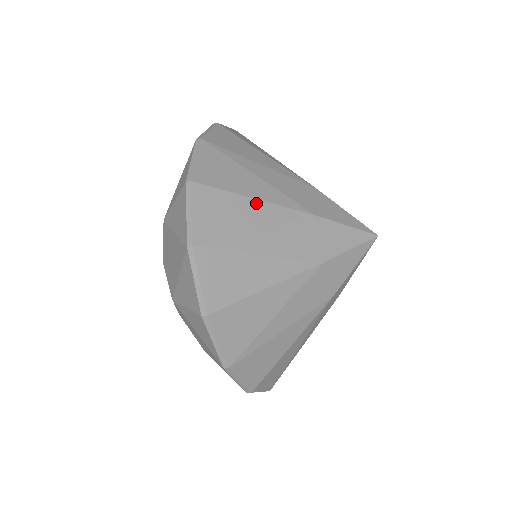
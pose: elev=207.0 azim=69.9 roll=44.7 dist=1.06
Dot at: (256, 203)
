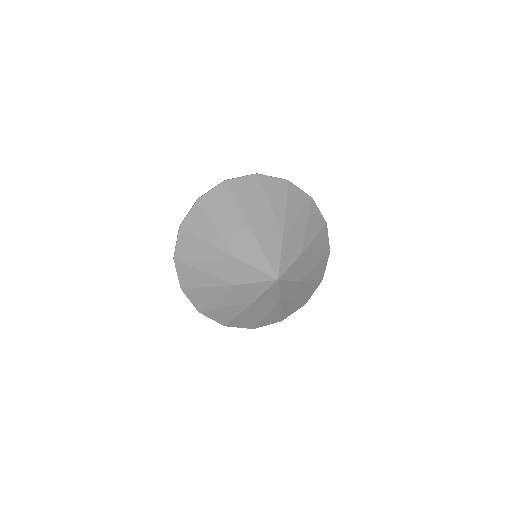
Dot at: (206, 244)
